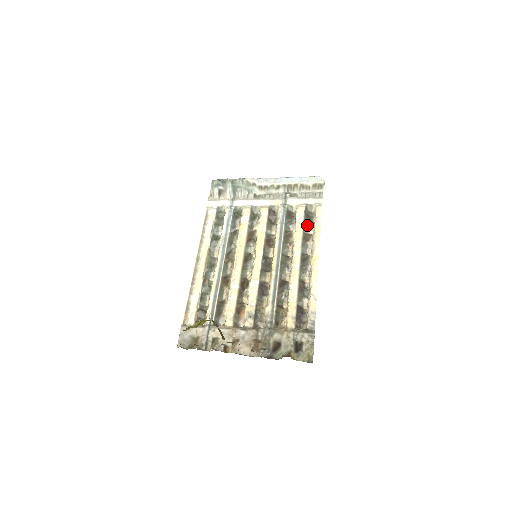
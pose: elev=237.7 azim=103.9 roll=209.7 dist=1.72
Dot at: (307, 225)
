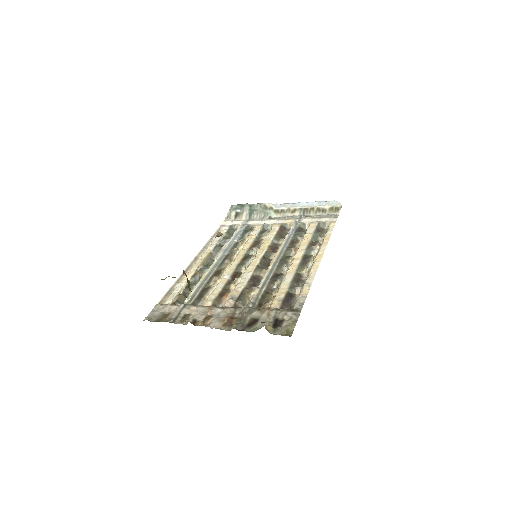
Dot at: (317, 236)
